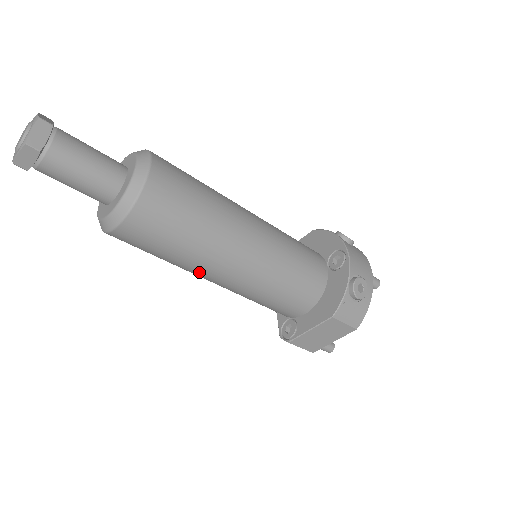
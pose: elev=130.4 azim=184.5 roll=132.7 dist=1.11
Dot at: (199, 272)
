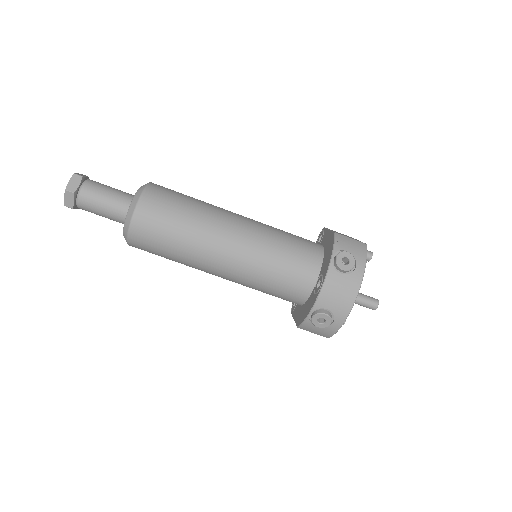
Dot at: occluded
